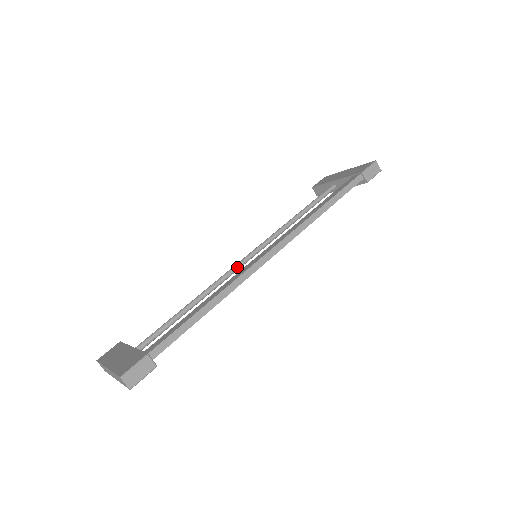
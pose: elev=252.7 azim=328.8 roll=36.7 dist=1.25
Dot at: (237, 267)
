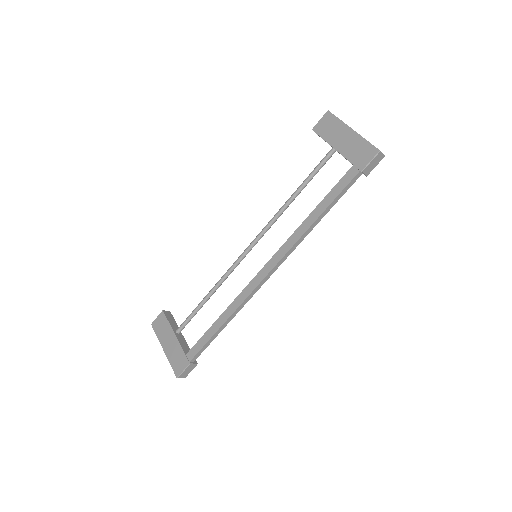
Dot at: (241, 260)
